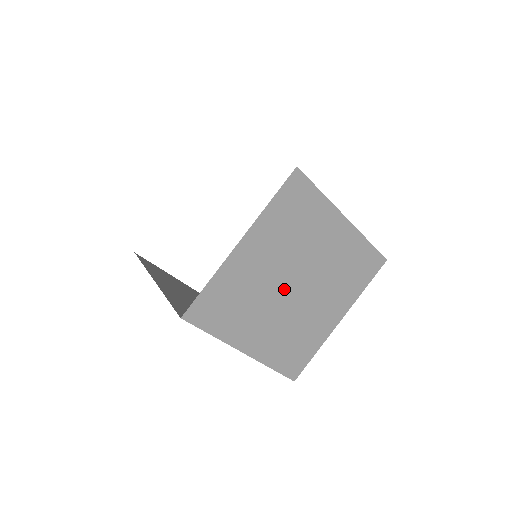
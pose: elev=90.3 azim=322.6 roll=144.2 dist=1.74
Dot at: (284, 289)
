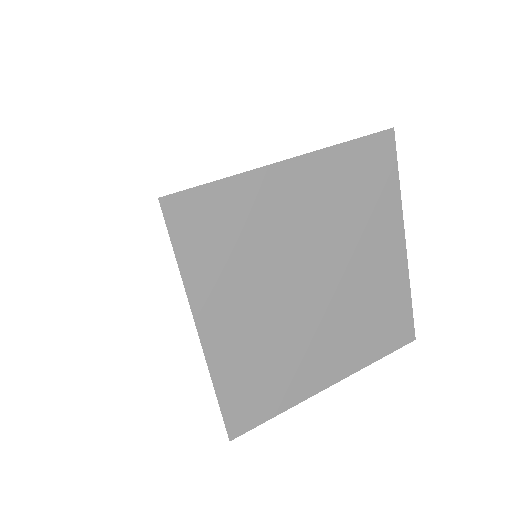
Dot at: (298, 275)
